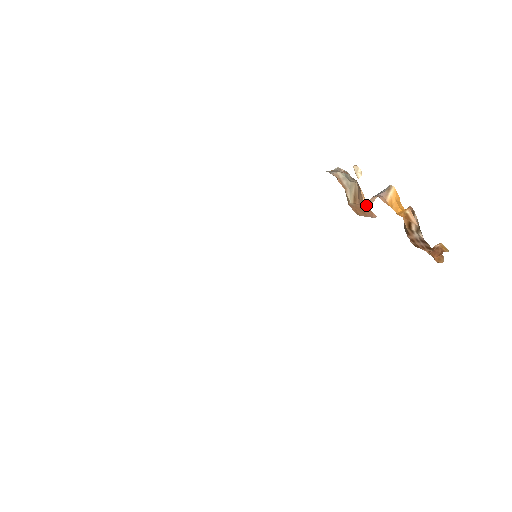
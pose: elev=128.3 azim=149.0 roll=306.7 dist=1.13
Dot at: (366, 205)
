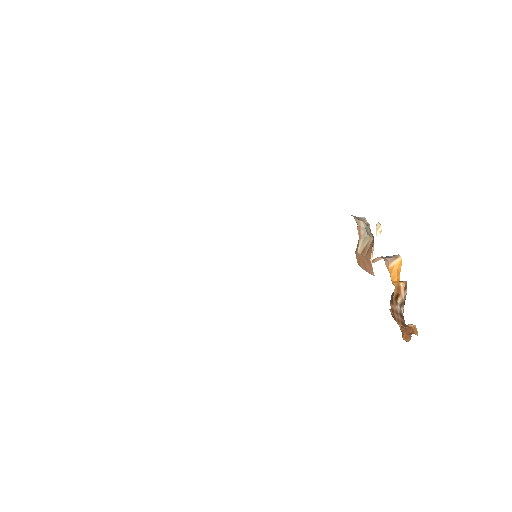
Dot at: (371, 261)
